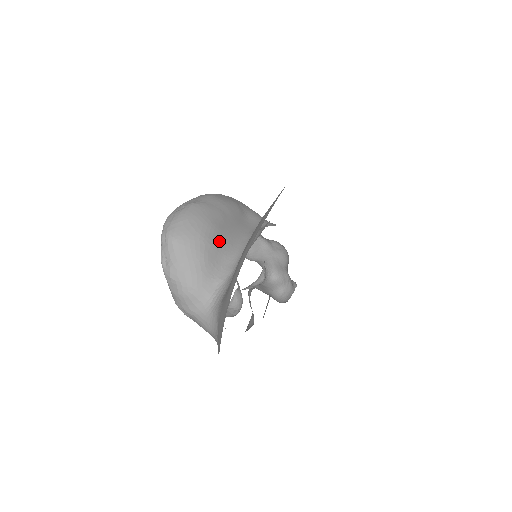
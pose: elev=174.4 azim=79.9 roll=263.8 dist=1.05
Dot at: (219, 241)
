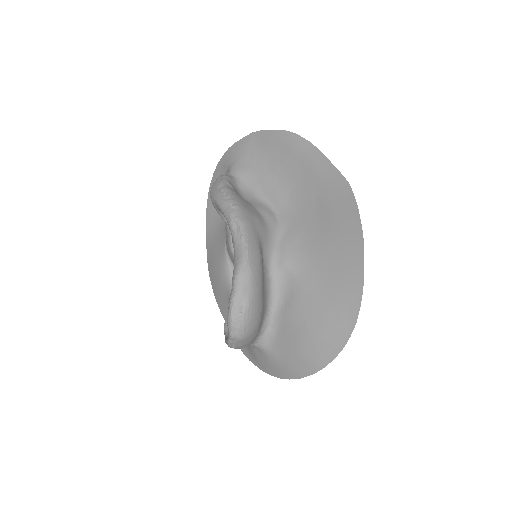
Dot at: (263, 311)
